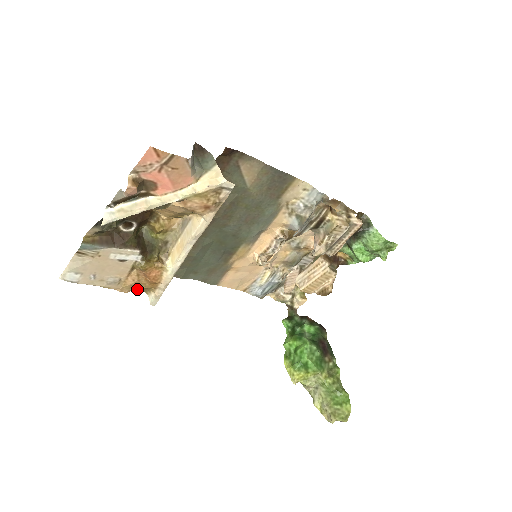
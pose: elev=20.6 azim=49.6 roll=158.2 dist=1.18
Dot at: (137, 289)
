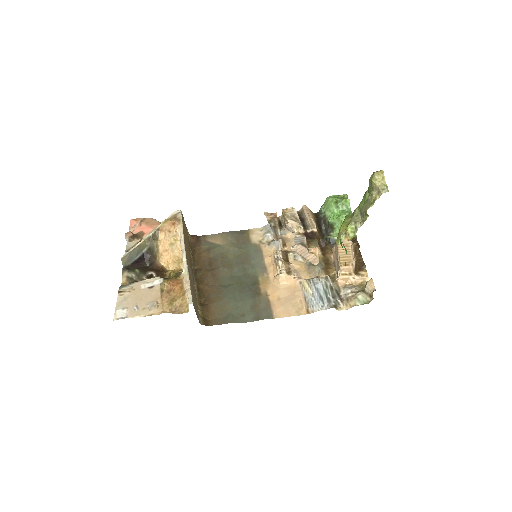
Dot at: (177, 309)
